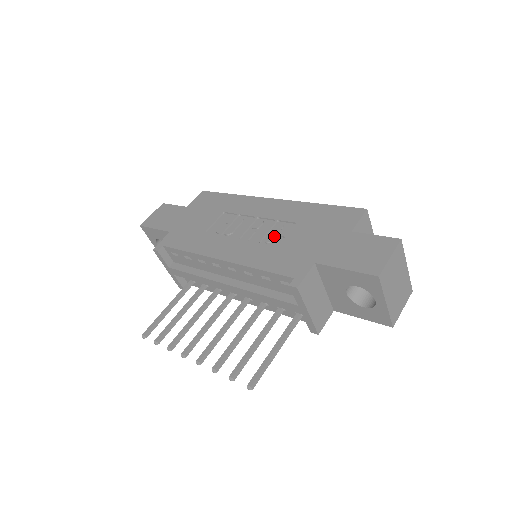
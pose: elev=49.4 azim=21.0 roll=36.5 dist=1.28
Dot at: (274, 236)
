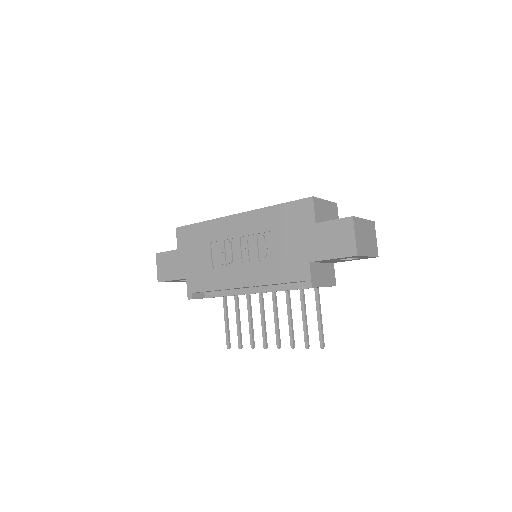
Dot at: (265, 250)
